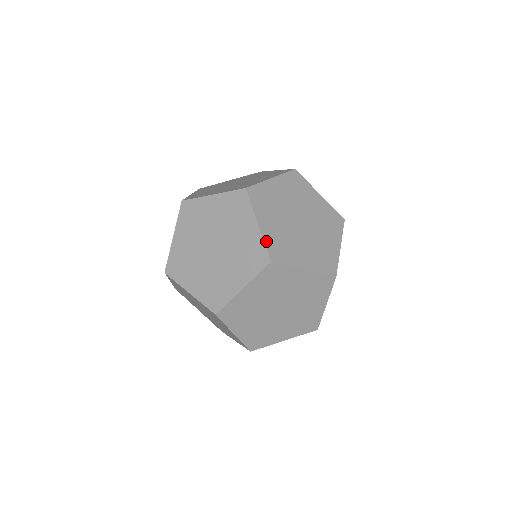
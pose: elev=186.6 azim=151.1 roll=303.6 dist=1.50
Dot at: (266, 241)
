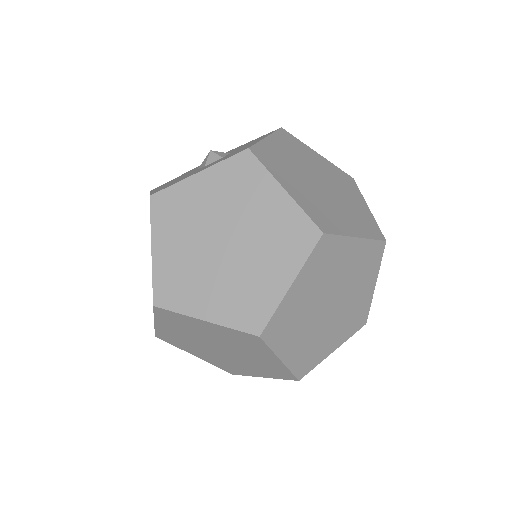
Dot at: (279, 310)
